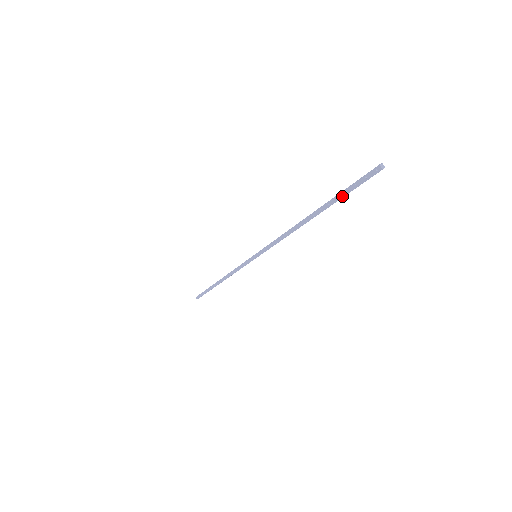
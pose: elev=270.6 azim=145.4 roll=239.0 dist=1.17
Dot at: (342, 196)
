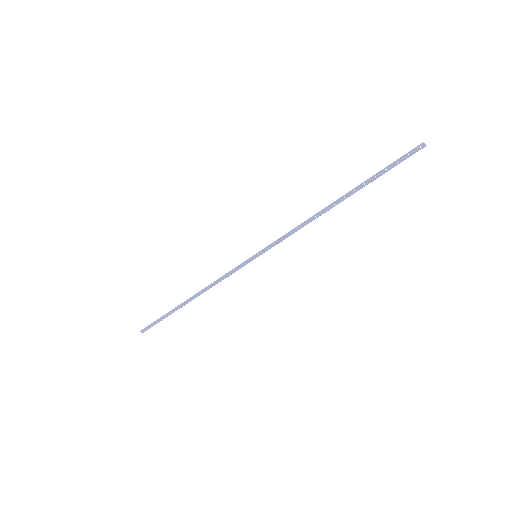
Dot at: (380, 174)
